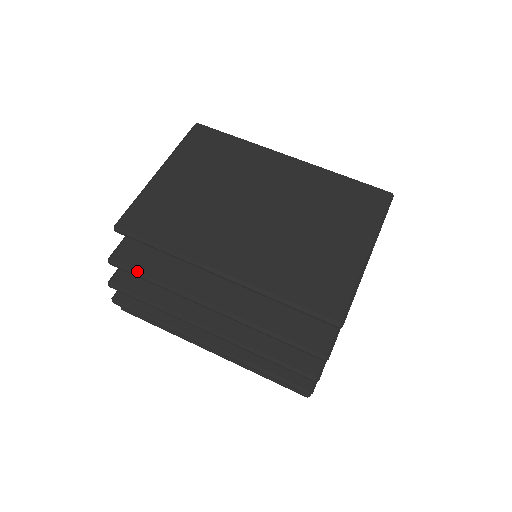
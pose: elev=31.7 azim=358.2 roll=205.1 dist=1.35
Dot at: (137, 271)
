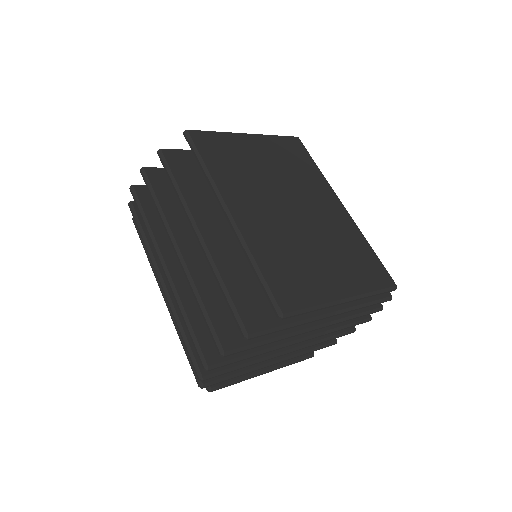
Dot at: (171, 170)
